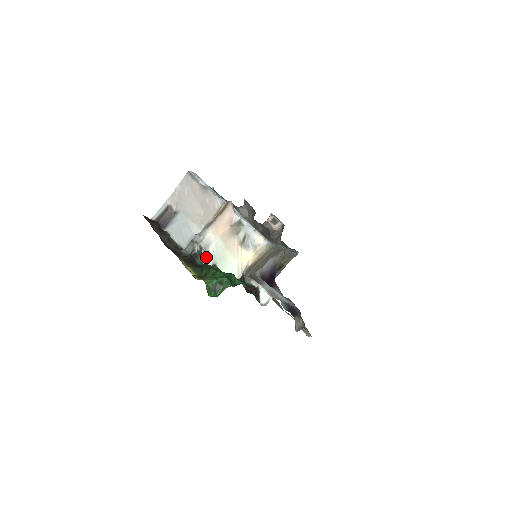
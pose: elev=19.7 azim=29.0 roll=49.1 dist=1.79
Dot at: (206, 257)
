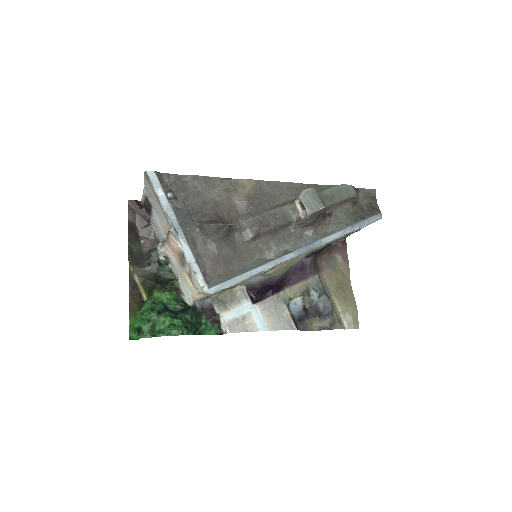
Dot at: (172, 267)
